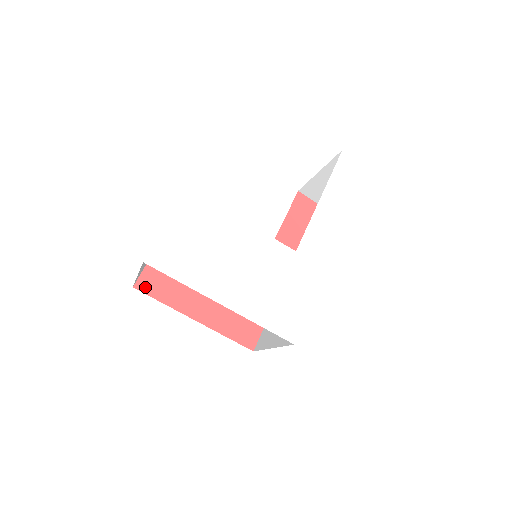
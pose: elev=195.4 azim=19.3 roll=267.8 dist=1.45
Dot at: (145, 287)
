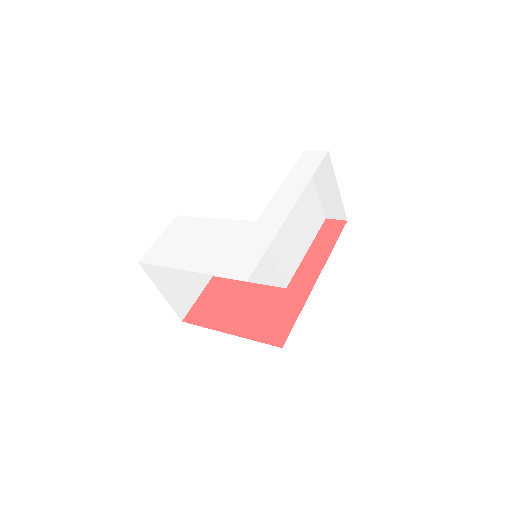
Dot at: (191, 319)
